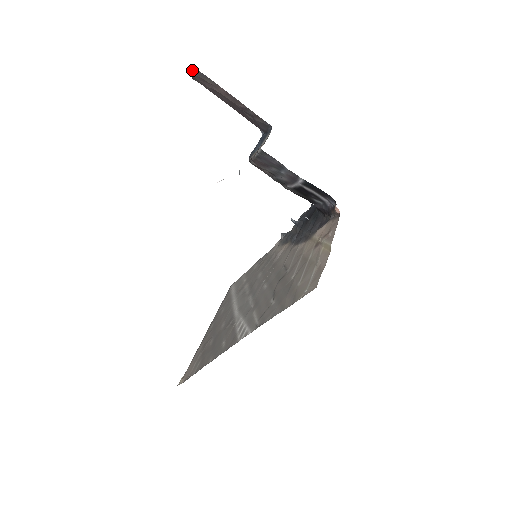
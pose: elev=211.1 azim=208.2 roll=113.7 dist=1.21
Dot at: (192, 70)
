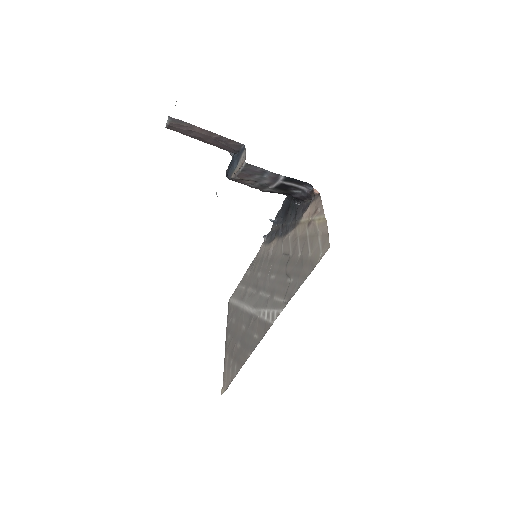
Dot at: (169, 120)
